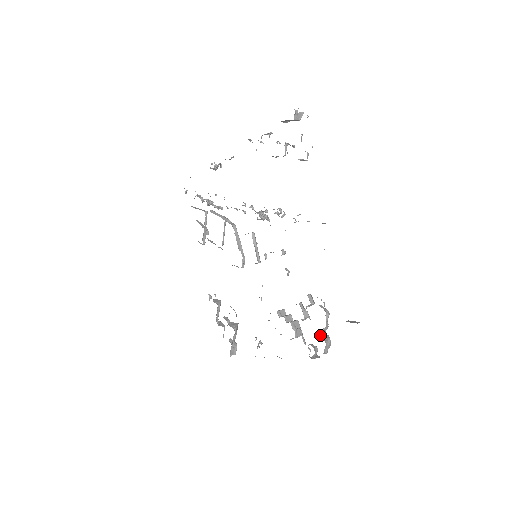
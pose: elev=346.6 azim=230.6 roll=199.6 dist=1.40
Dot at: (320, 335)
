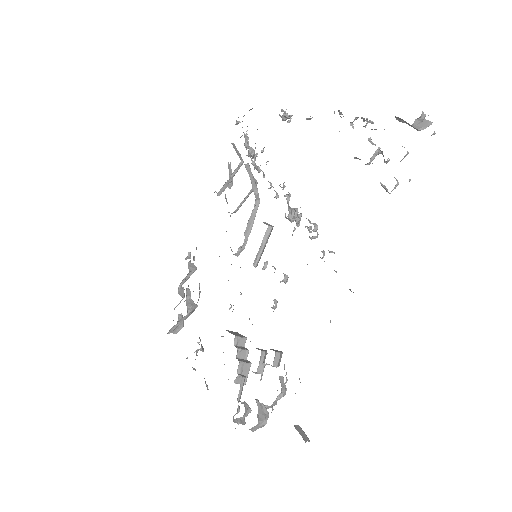
Dot at: (259, 407)
